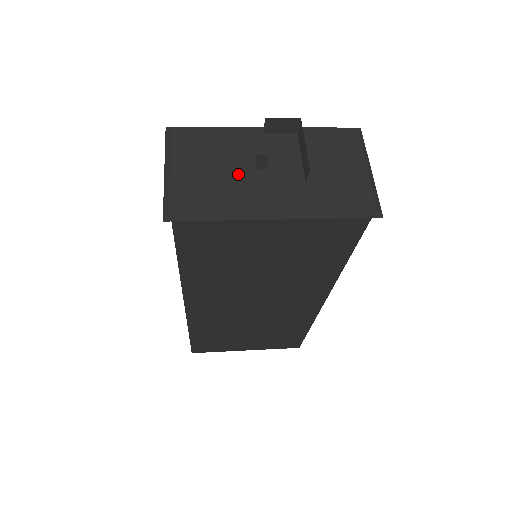
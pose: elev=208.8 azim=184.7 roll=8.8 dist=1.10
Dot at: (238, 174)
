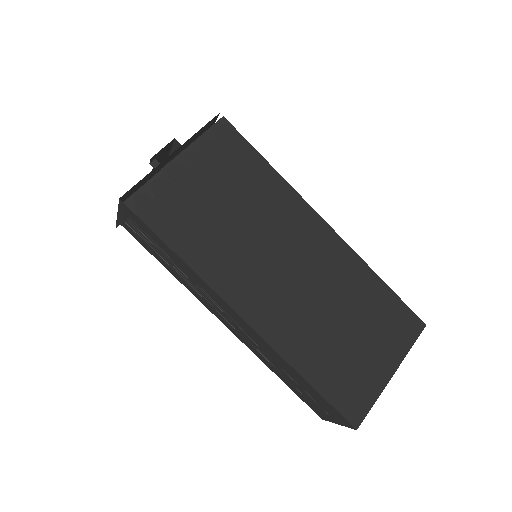
Dot at: occluded
